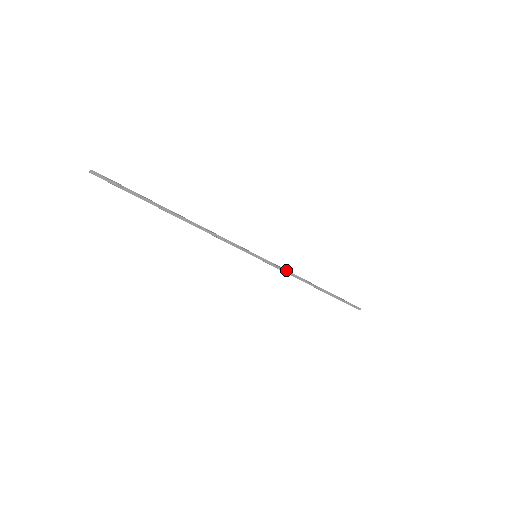
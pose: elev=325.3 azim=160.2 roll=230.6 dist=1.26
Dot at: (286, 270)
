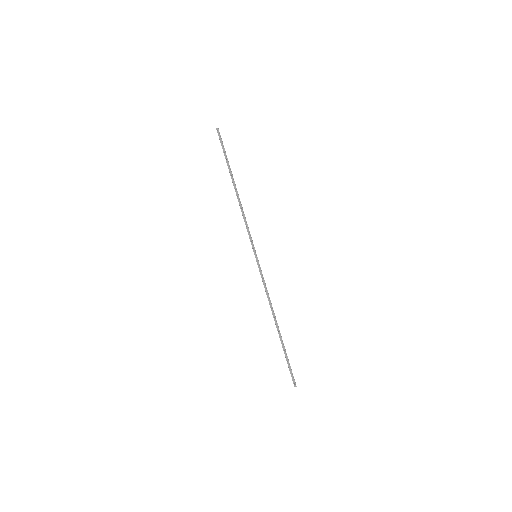
Dot at: occluded
